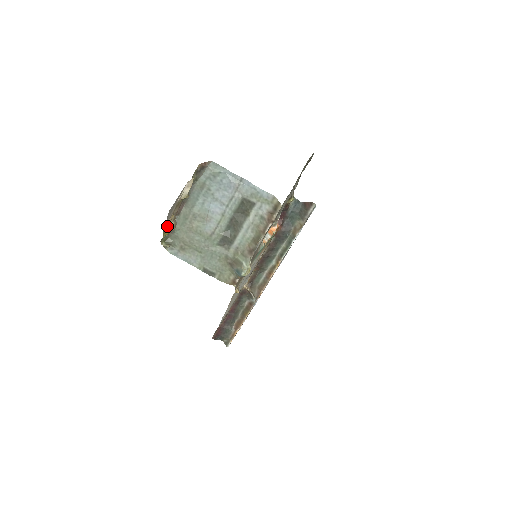
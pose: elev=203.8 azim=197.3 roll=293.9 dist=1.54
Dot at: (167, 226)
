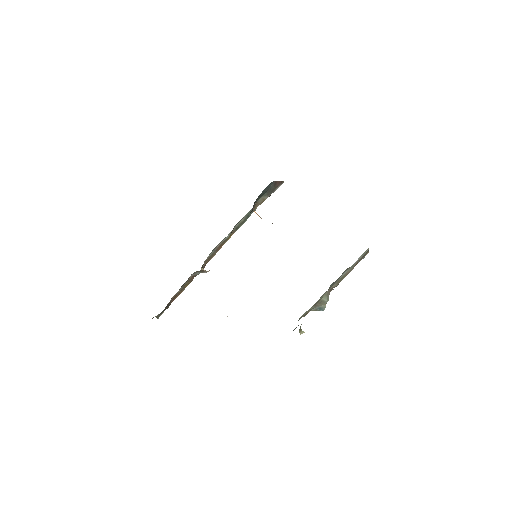
Dot at: occluded
